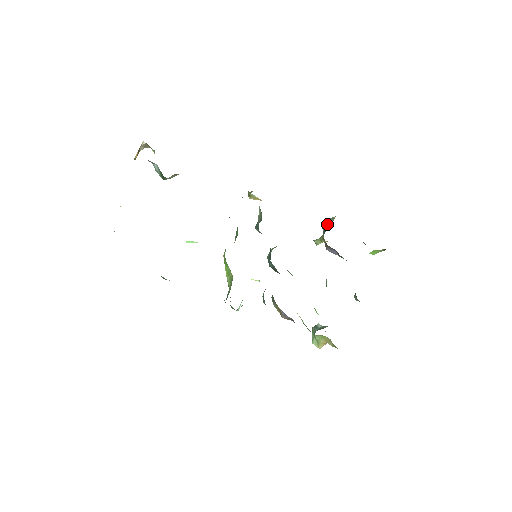
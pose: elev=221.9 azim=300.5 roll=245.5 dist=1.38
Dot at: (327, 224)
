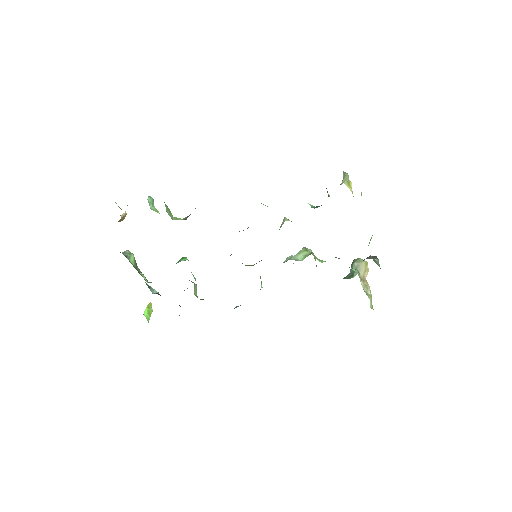
Dot at: occluded
